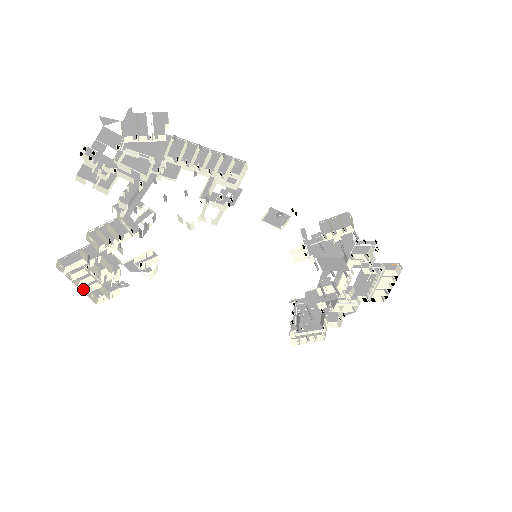
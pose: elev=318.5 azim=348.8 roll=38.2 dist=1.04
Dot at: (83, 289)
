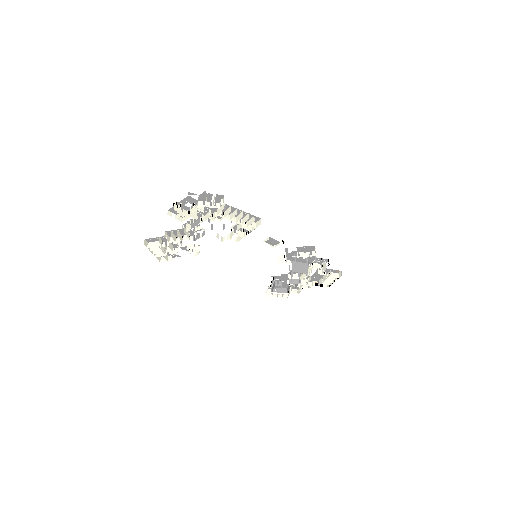
Dot at: (155, 254)
